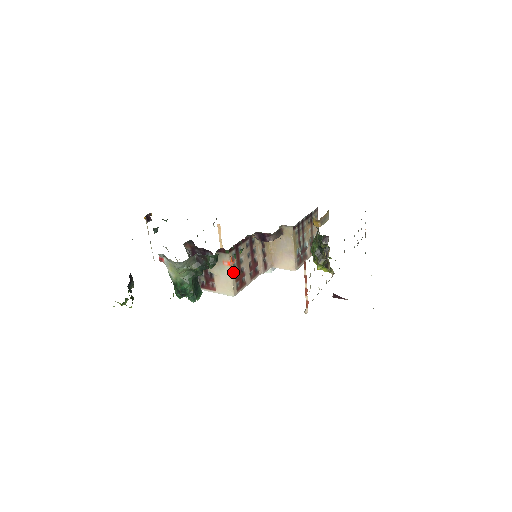
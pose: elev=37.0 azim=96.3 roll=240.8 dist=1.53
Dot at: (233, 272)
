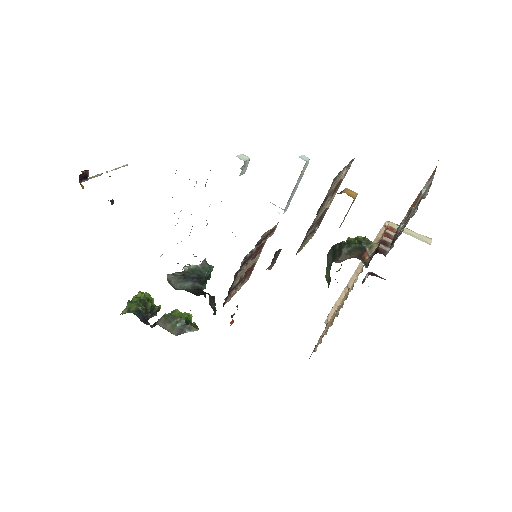
Dot at: (237, 290)
